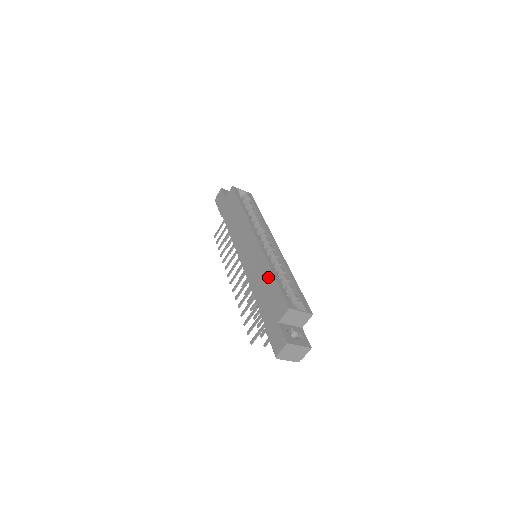
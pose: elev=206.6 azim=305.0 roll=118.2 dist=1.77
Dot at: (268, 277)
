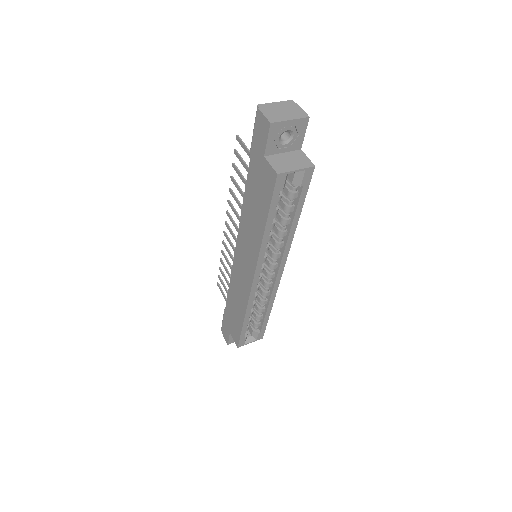
Dot at: (240, 314)
